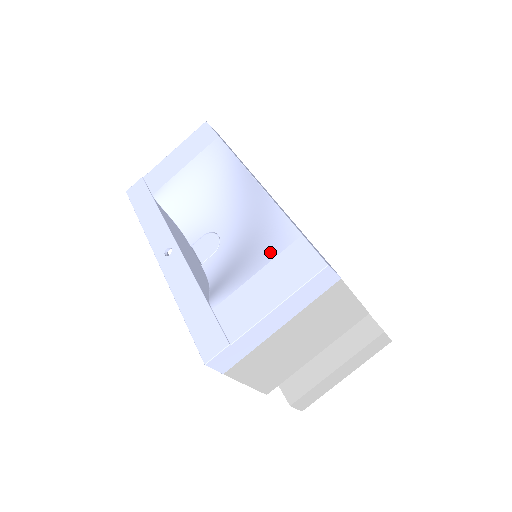
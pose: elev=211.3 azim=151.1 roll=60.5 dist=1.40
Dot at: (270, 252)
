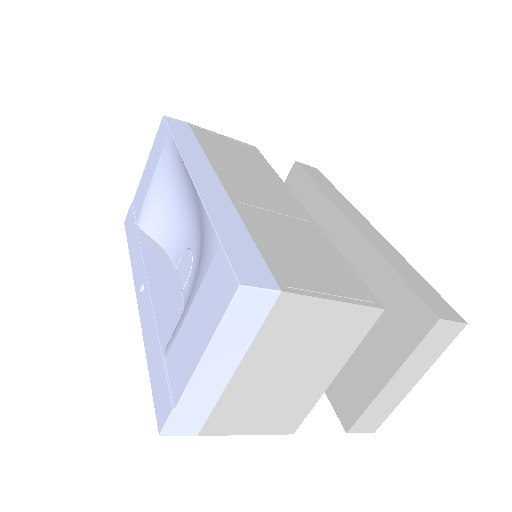
Dot at: (200, 274)
